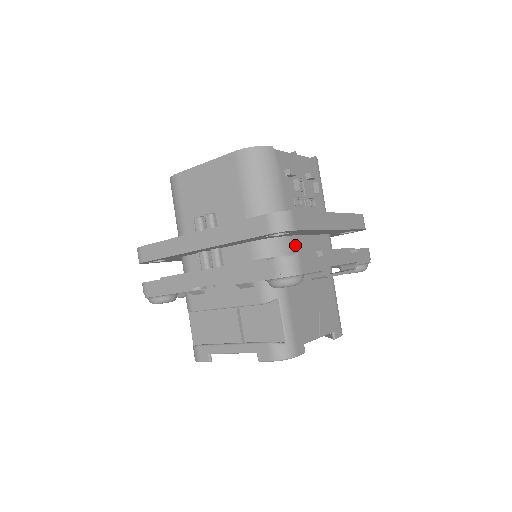
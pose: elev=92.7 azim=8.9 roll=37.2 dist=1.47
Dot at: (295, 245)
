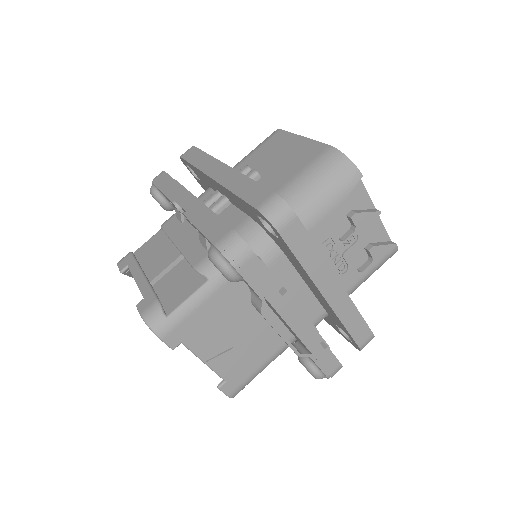
Dot at: (279, 266)
